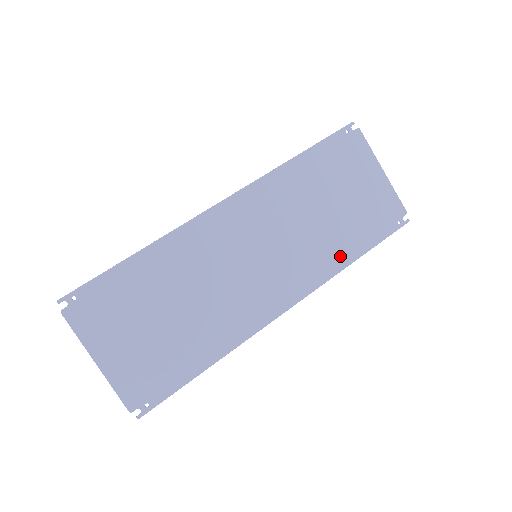
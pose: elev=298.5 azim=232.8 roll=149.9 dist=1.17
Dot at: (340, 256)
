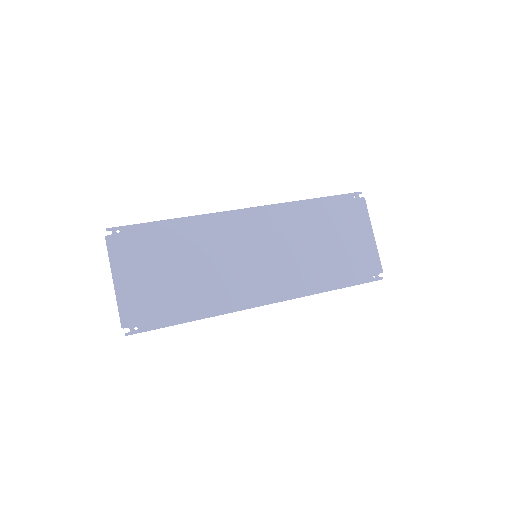
Dot at: (319, 282)
